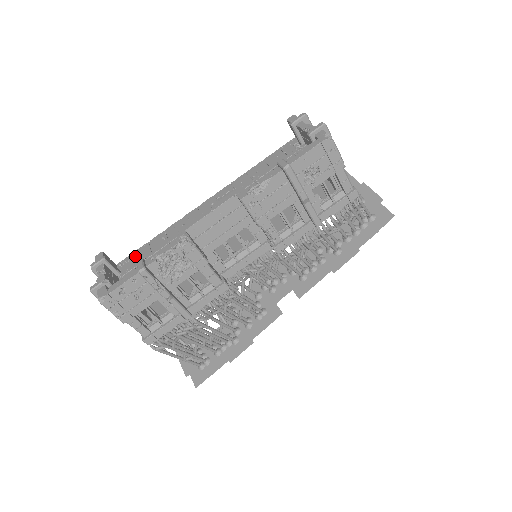
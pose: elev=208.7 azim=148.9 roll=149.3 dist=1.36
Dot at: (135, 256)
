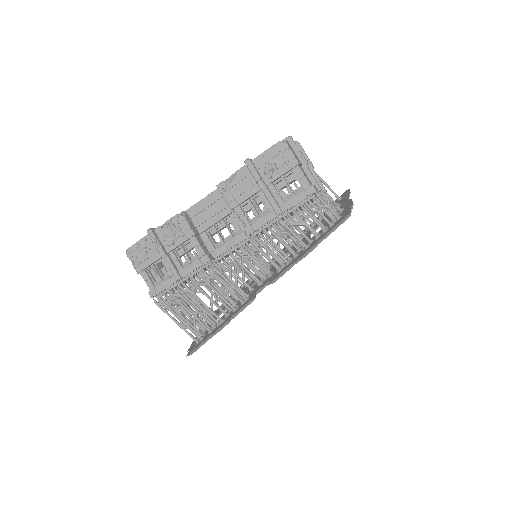
Dot at: occluded
